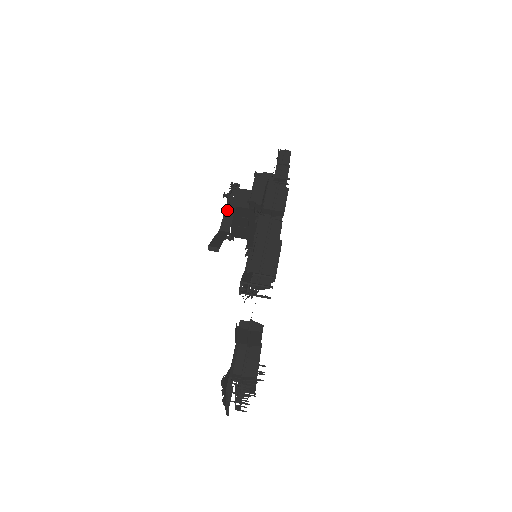
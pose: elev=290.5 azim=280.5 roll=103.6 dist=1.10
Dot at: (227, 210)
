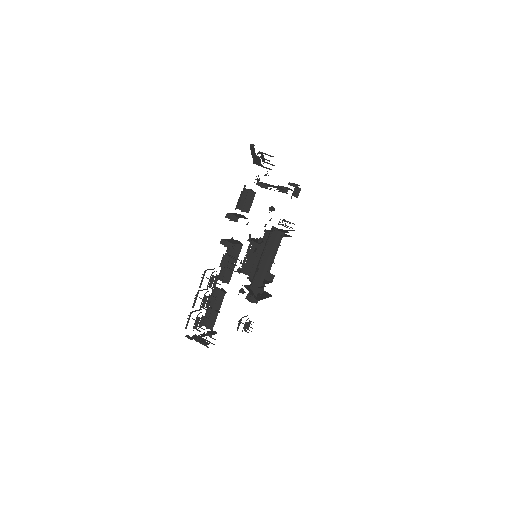
Dot at: occluded
